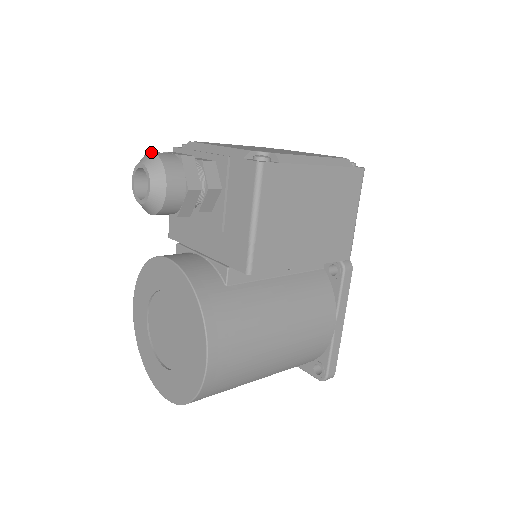
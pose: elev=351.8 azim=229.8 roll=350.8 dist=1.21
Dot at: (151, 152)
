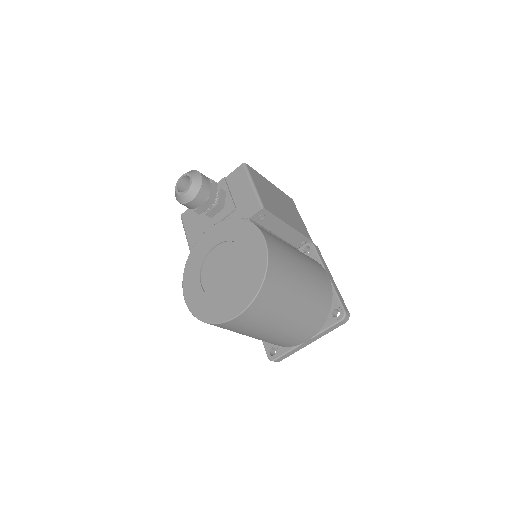
Dot at: occluded
